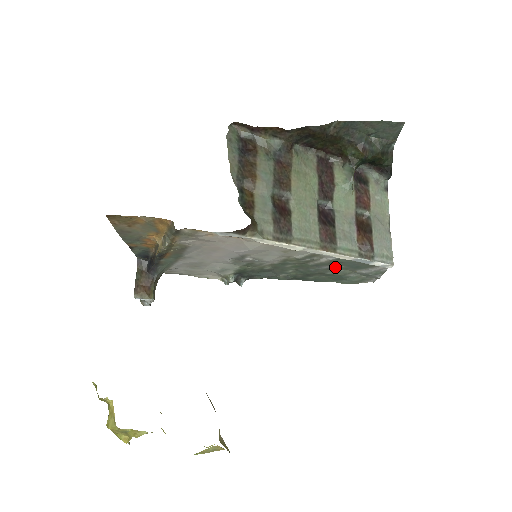
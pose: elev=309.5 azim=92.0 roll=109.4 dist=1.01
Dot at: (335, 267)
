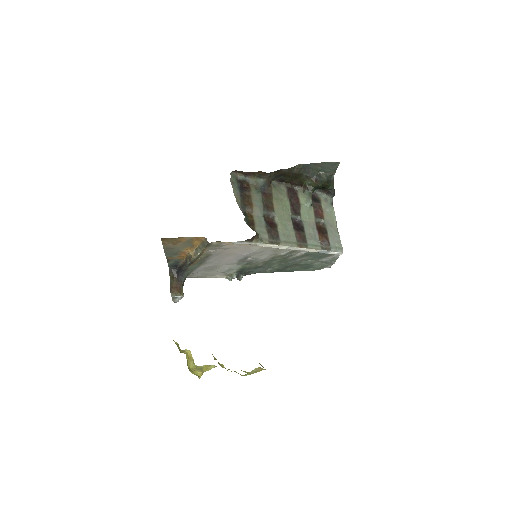
Dot at: (305, 259)
